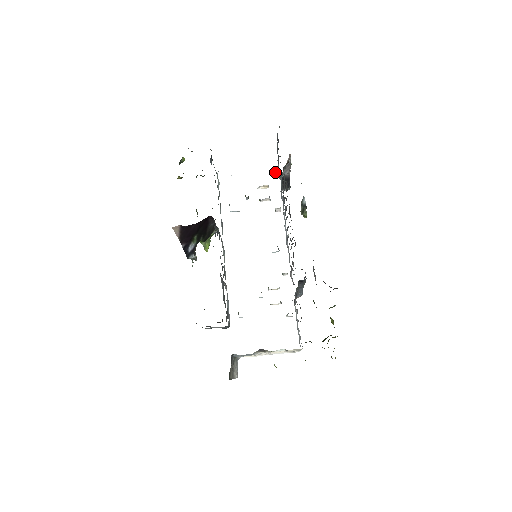
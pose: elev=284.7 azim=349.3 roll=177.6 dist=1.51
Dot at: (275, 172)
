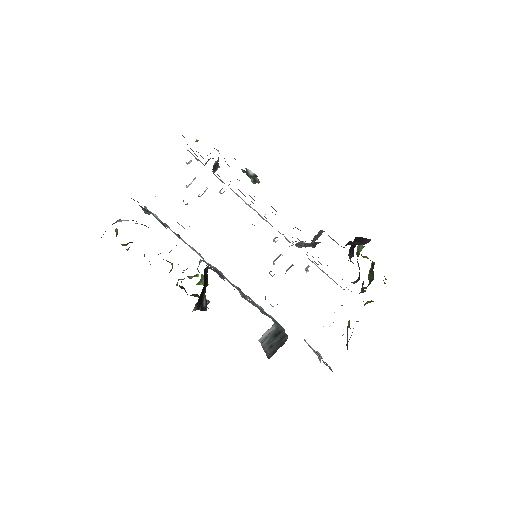
Dot at: (190, 160)
